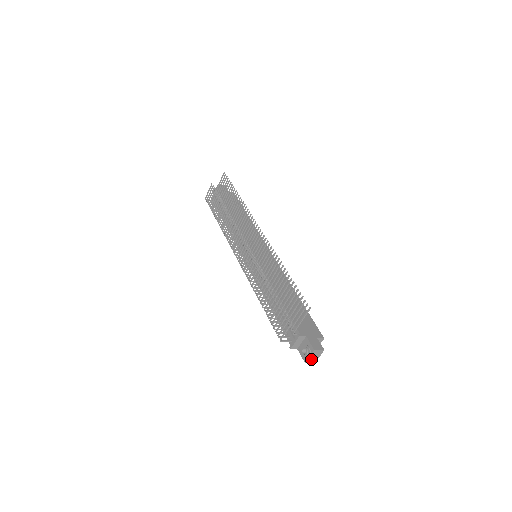
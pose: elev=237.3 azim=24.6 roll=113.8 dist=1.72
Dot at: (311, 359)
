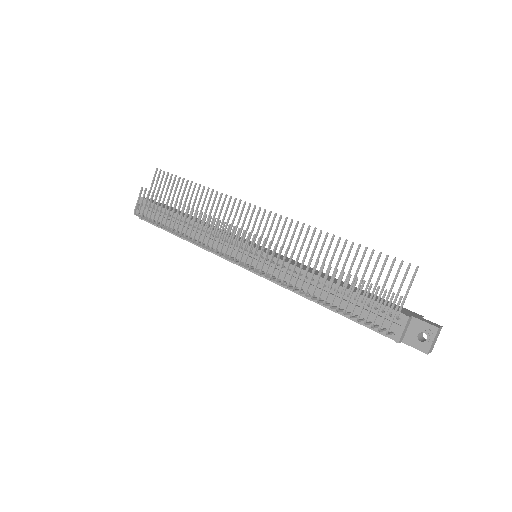
Dot at: (431, 346)
